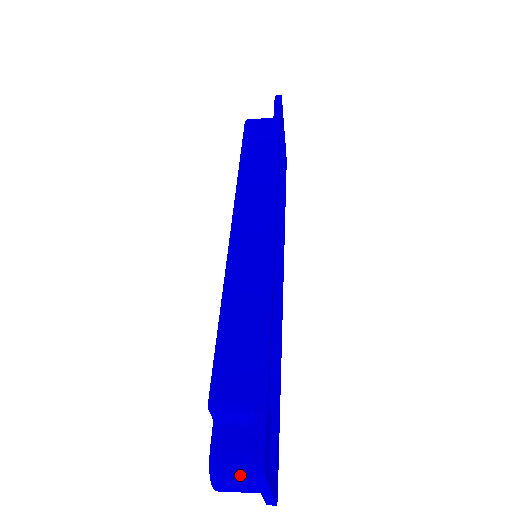
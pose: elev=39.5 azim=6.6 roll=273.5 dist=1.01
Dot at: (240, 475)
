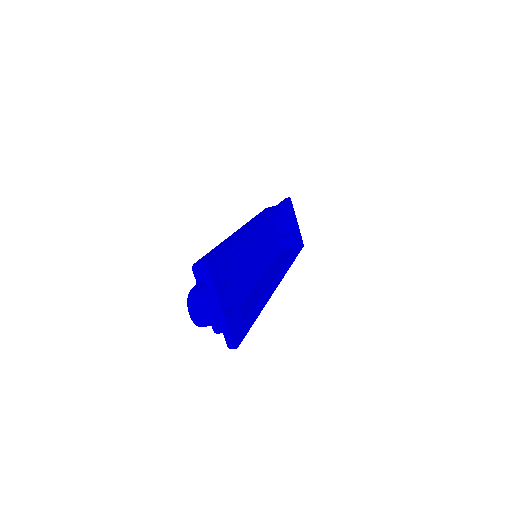
Dot at: (203, 296)
